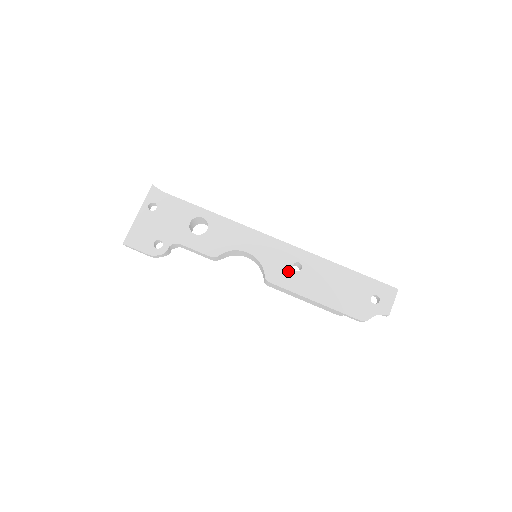
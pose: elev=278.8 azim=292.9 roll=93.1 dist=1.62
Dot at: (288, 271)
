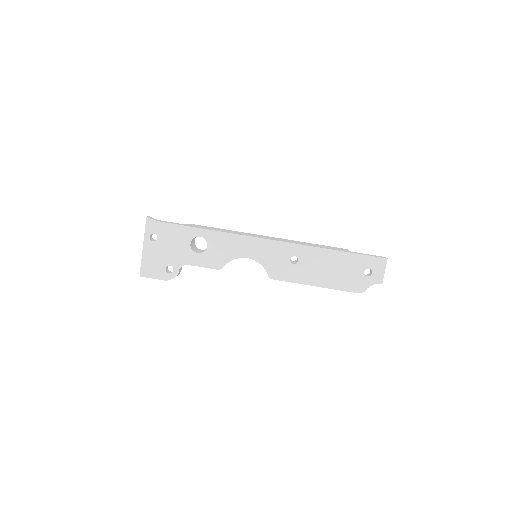
Dot at: (287, 266)
